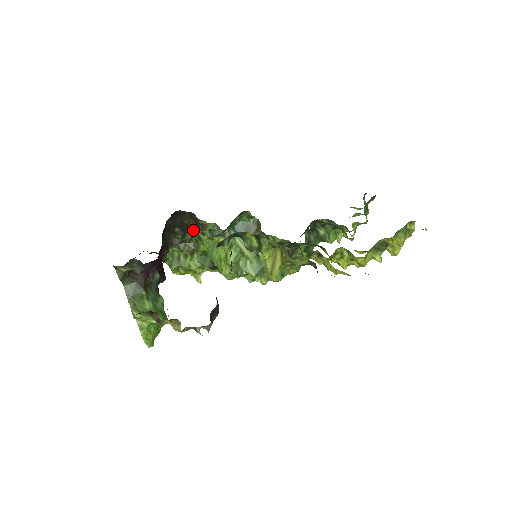
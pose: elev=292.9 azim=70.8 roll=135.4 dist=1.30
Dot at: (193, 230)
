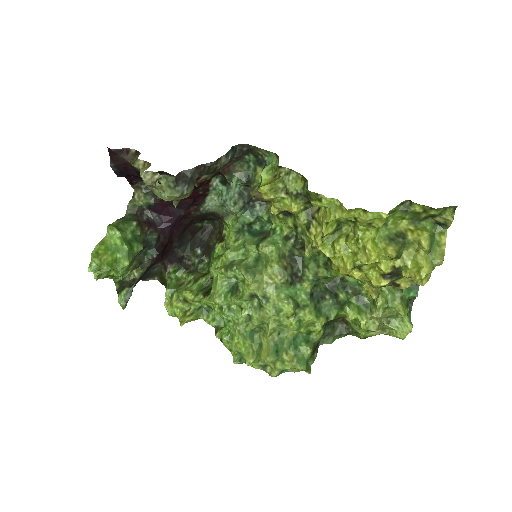
Dot at: occluded
